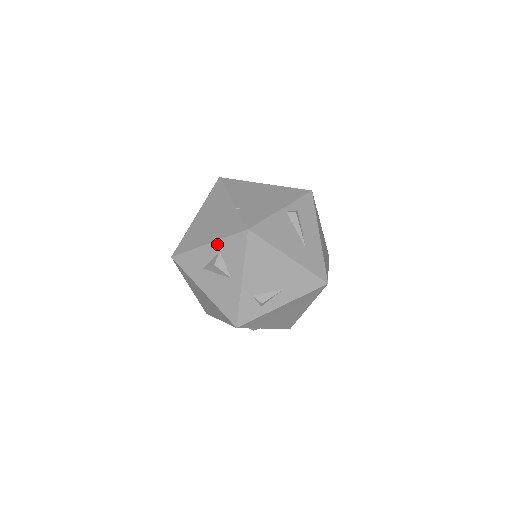
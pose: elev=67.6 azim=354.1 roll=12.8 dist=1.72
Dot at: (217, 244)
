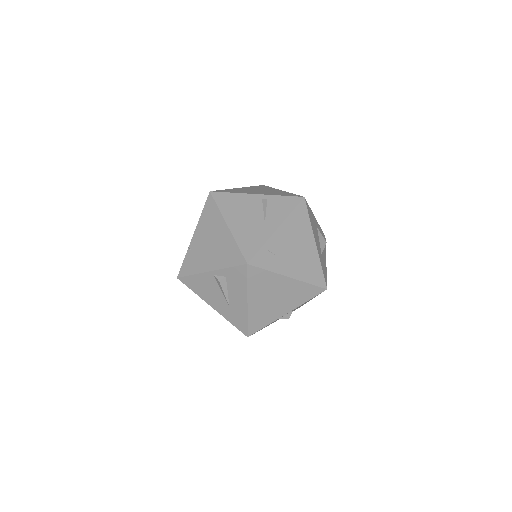
Dot at: occluded
